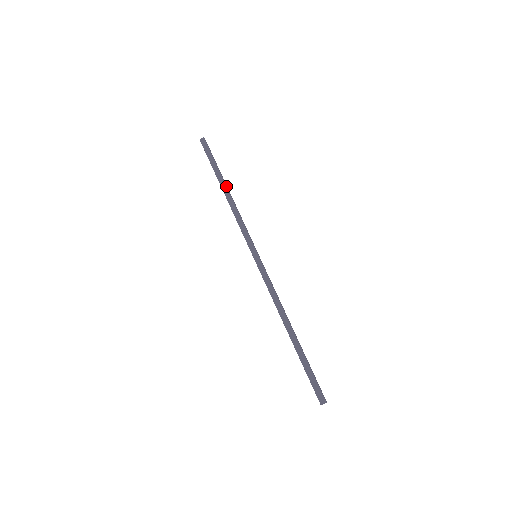
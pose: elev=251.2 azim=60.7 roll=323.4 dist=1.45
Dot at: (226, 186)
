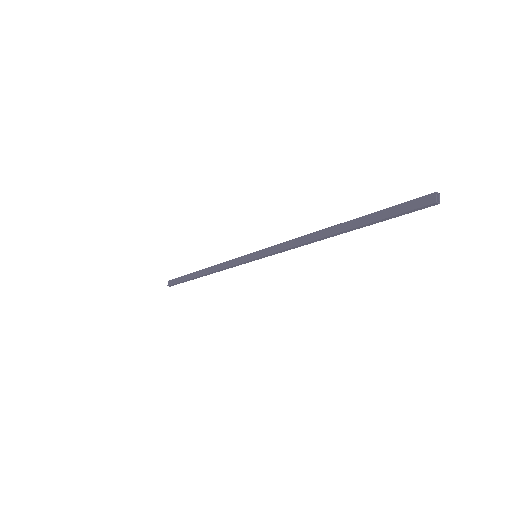
Dot at: (200, 271)
